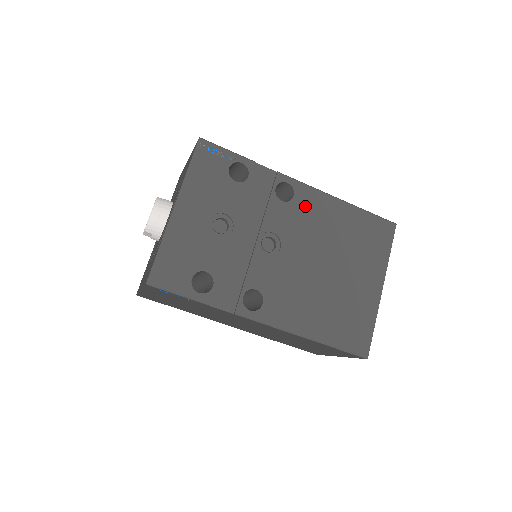
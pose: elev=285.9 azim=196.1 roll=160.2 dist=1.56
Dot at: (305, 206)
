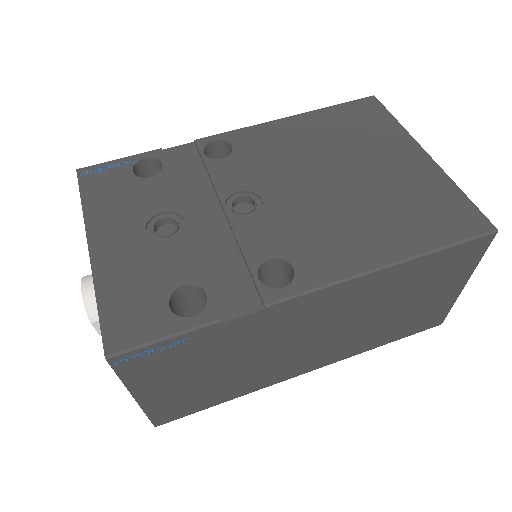
Dot at: (254, 146)
